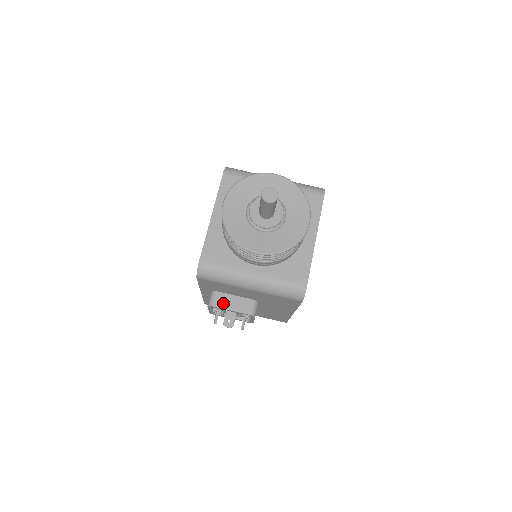
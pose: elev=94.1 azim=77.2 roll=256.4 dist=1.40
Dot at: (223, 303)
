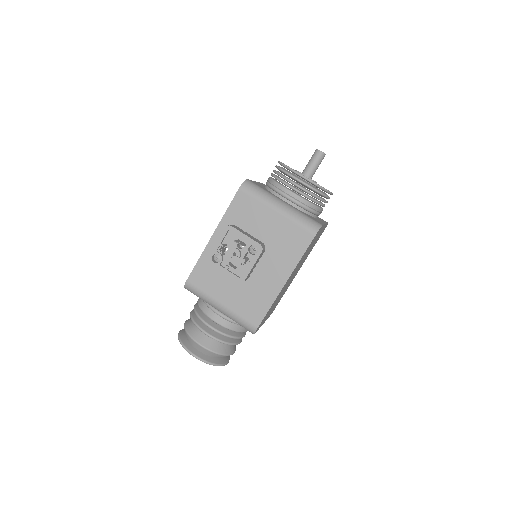
Dot at: (240, 230)
